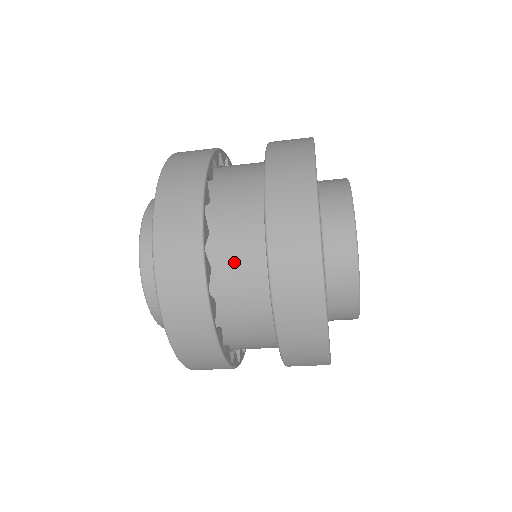
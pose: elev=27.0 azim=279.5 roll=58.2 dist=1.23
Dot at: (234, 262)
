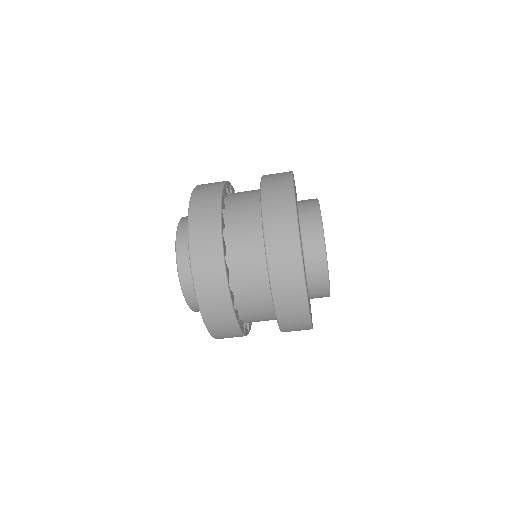
Dot at: (242, 243)
